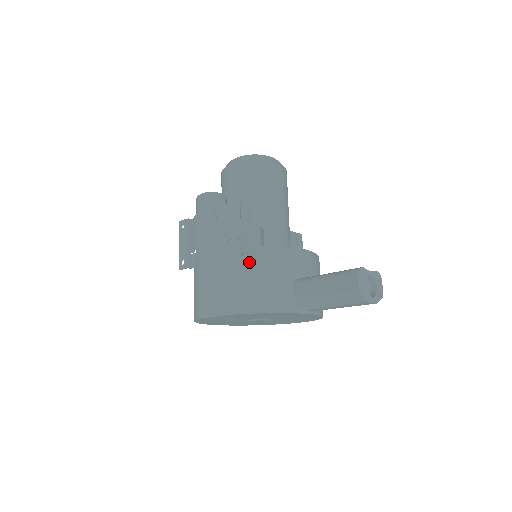
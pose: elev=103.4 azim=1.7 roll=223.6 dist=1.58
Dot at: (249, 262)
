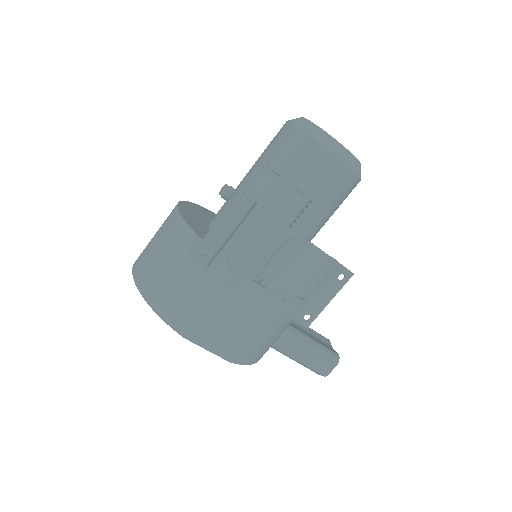
Dot at: (286, 320)
